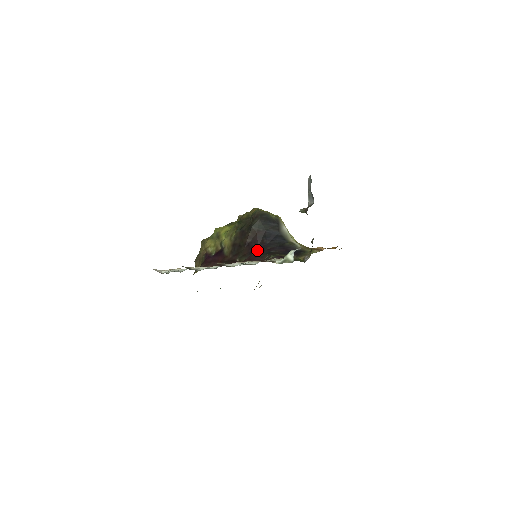
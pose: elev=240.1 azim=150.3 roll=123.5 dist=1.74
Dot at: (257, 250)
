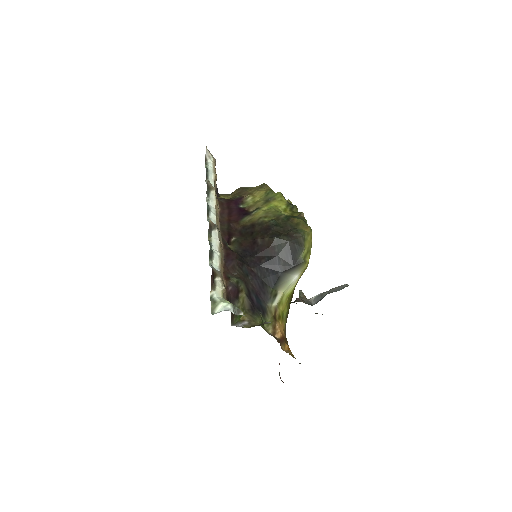
Dot at: (249, 257)
